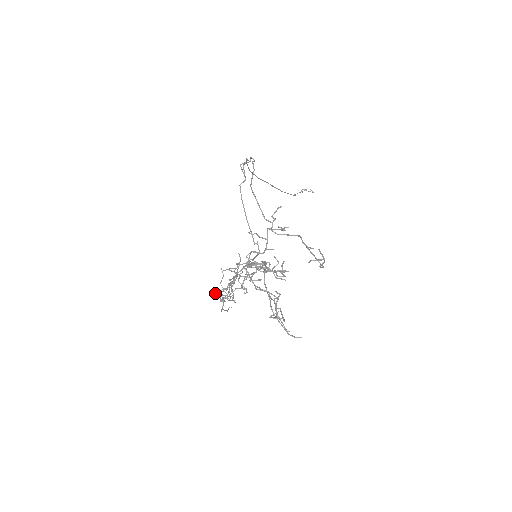
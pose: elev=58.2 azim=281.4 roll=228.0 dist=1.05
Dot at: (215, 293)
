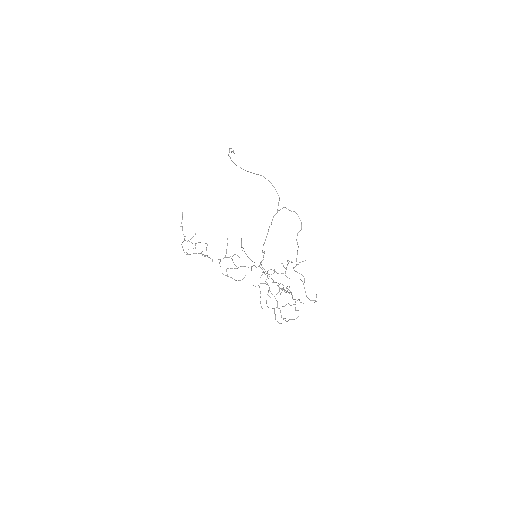
Dot at: occluded
